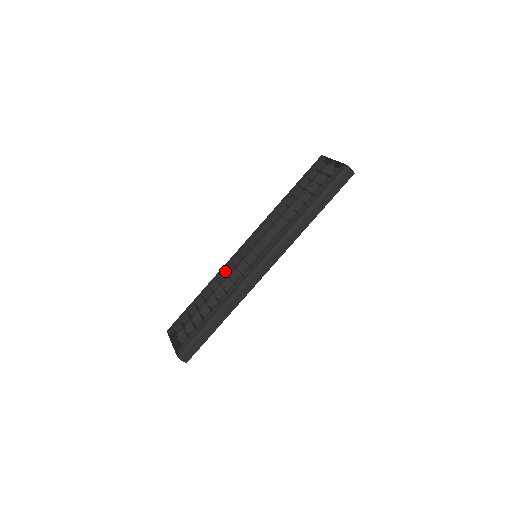
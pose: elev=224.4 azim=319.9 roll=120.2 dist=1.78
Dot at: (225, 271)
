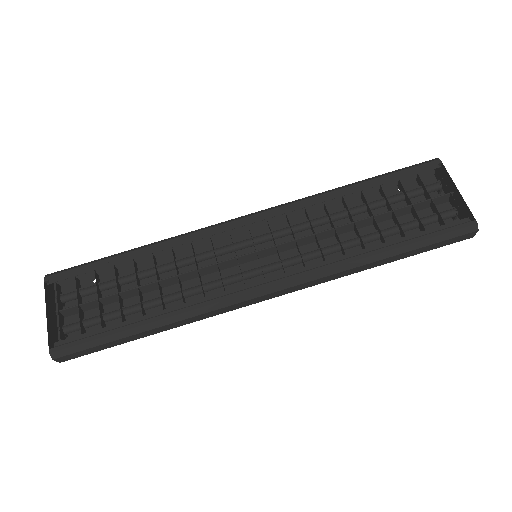
Dot at: occluded
